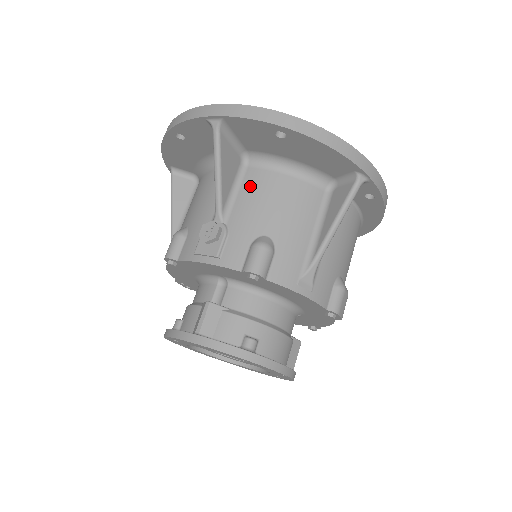
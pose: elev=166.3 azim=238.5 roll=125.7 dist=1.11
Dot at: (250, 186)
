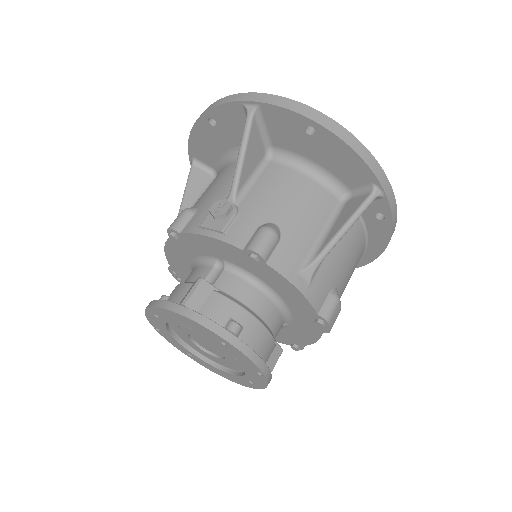
Dot at: (269, 178)
